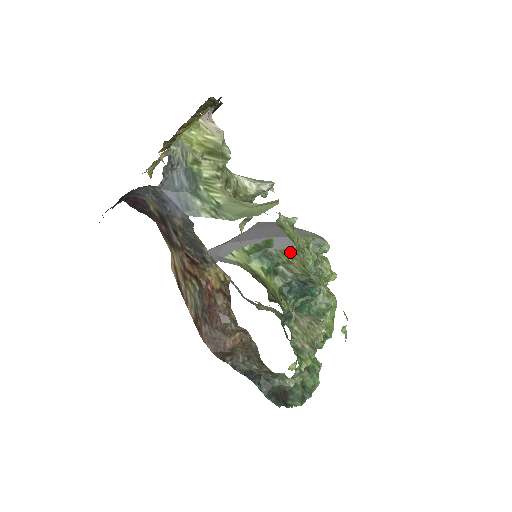
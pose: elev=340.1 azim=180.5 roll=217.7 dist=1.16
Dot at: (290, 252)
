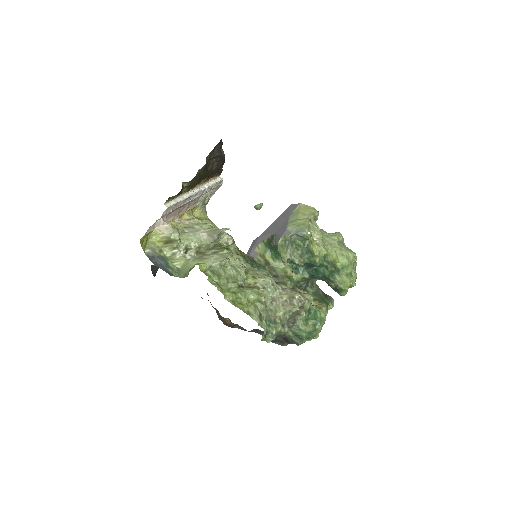
Dot at: occluded
